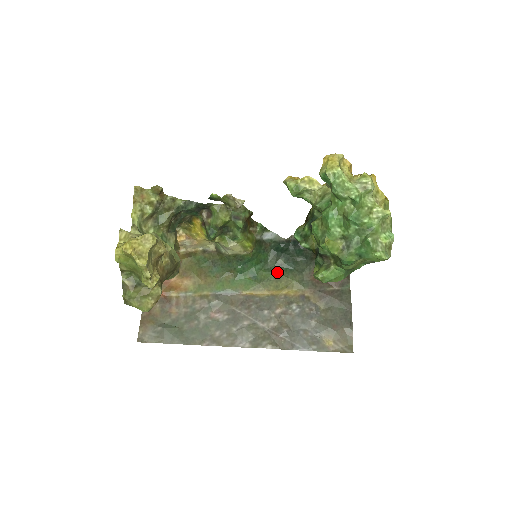
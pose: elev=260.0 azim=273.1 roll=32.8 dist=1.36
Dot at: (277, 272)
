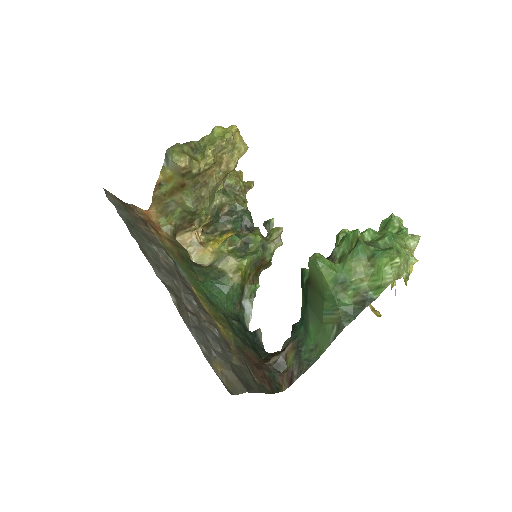
Dot at: (226, 319)
